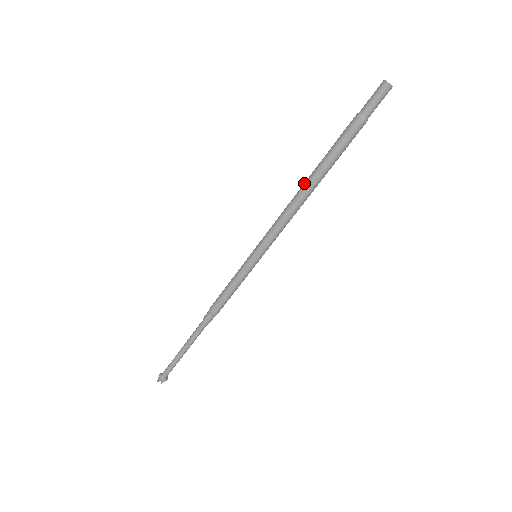
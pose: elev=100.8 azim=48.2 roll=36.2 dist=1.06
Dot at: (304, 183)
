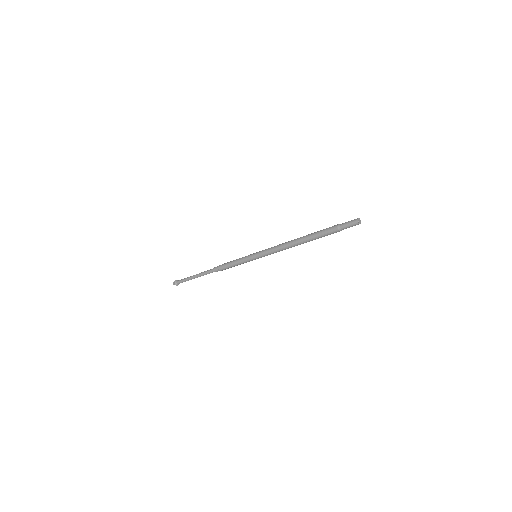
Dot at: (297, 240)
